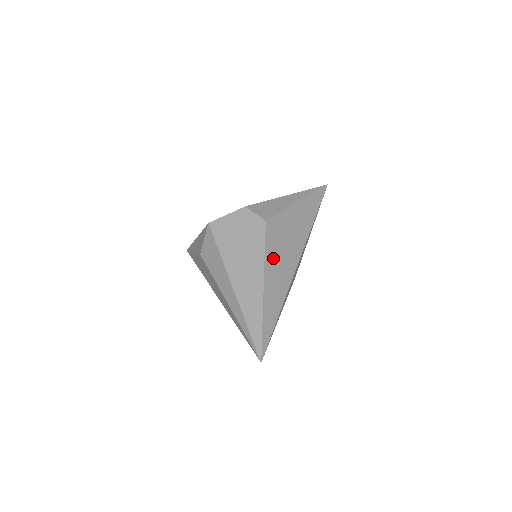
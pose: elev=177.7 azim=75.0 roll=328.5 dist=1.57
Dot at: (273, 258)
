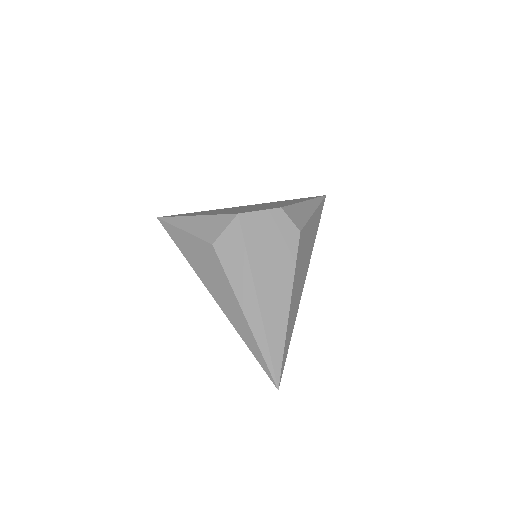
Dot at: (297, 274)
